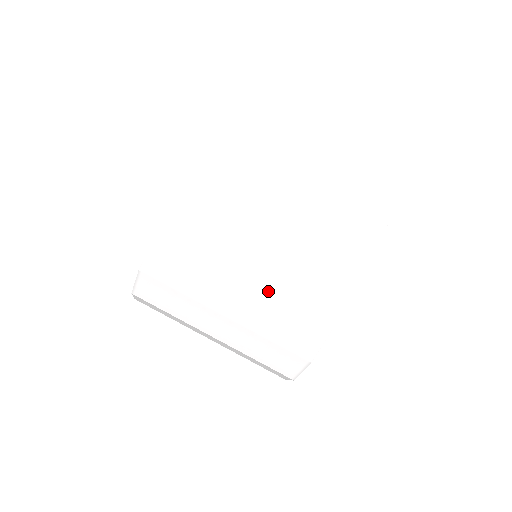
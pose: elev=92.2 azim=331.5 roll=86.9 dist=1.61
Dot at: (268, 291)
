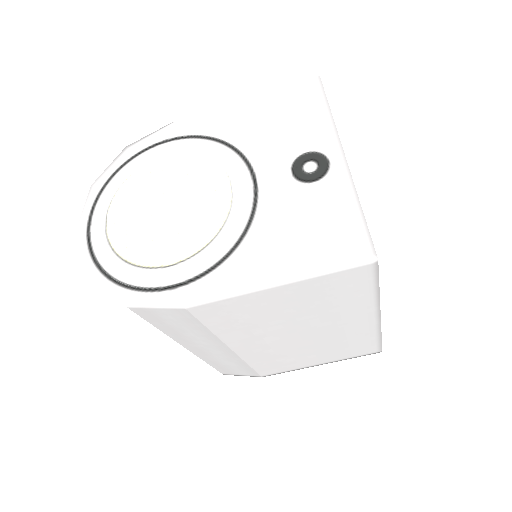
Dot at: (245, 357)
